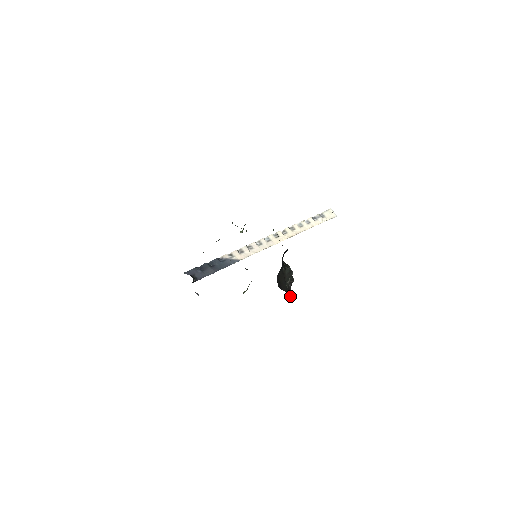
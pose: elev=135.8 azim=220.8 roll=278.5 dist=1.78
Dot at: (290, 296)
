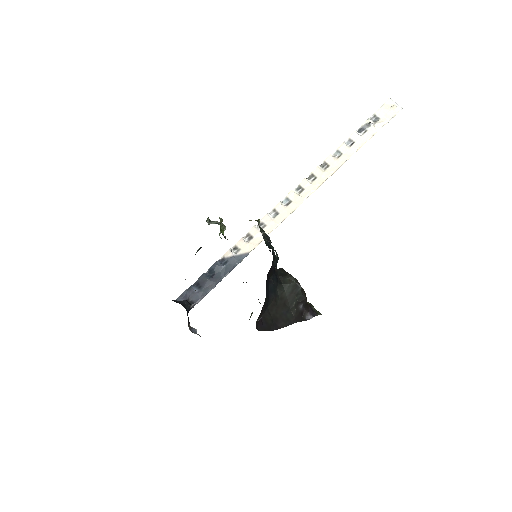
Dot at: (306, 320)
